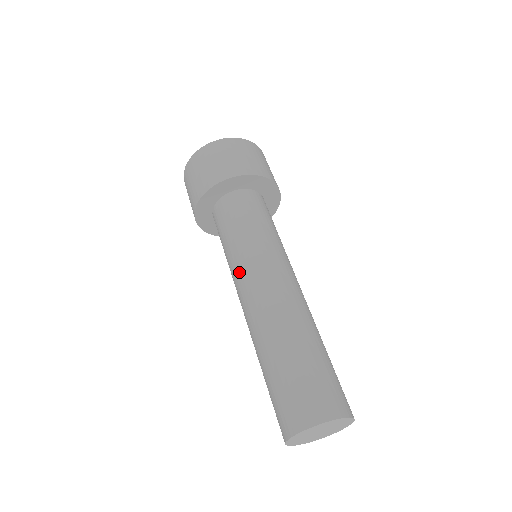
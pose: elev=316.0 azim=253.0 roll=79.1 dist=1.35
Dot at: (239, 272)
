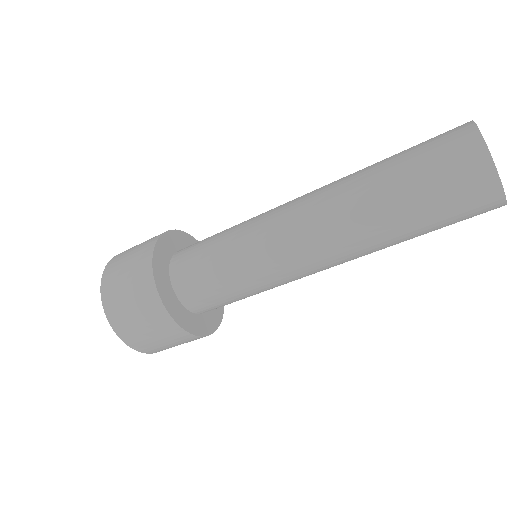
Dot at: (262, 220)
